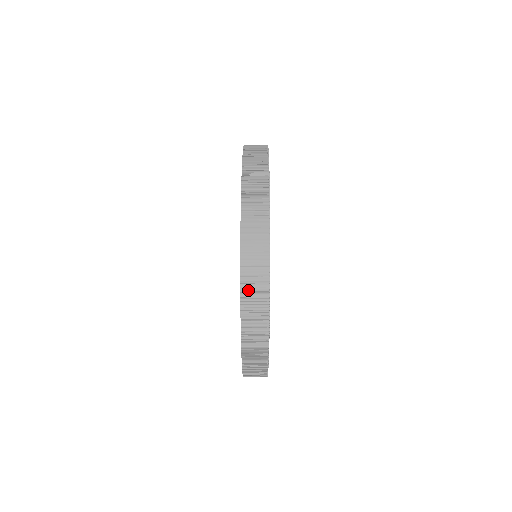
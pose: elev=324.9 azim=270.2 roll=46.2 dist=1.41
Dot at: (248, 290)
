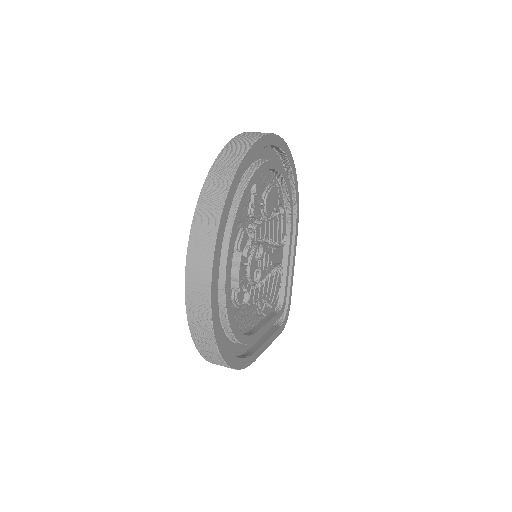
Dot at: (239, 138)
